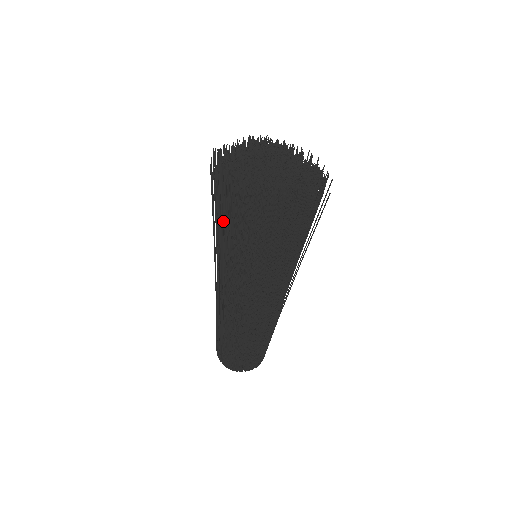
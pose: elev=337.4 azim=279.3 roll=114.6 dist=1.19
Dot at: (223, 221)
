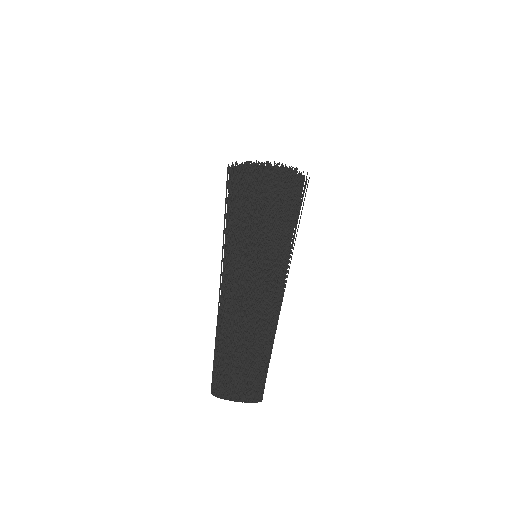
Dot at: (233, 195)
